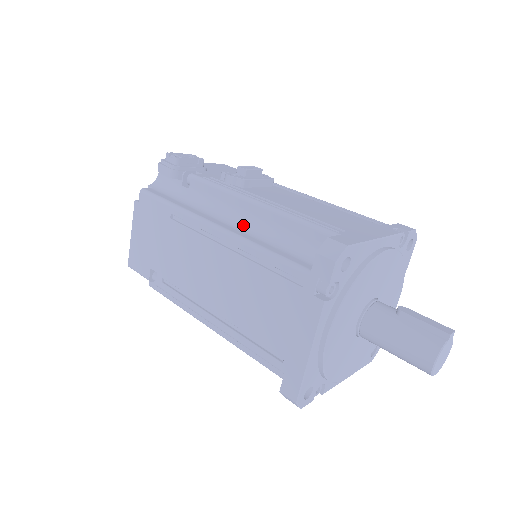
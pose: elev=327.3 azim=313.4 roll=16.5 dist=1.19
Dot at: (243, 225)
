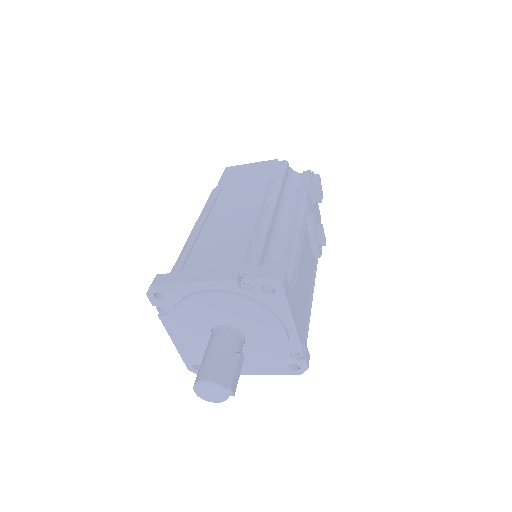
Dot at: (279, 228)
